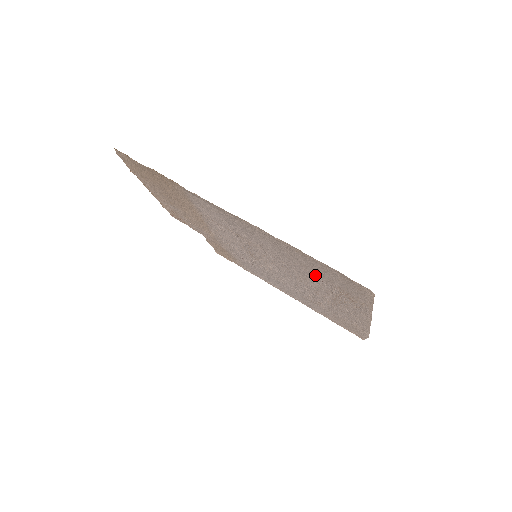
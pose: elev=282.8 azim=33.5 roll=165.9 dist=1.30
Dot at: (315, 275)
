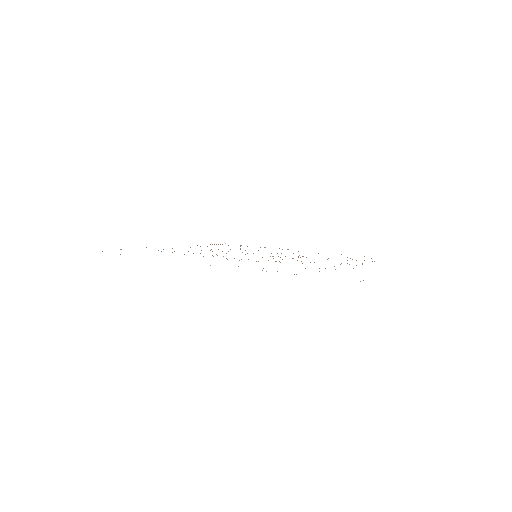
Dot at: occluded
